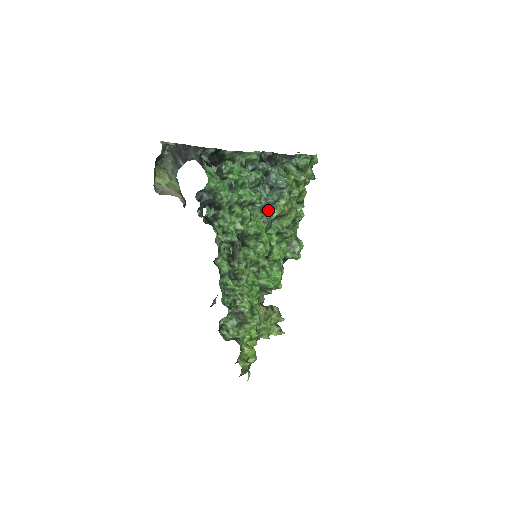
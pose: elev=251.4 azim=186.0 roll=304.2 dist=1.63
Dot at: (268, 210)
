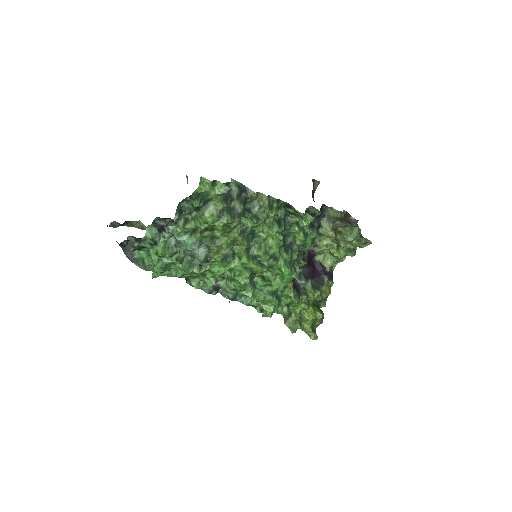
Dot at: occluded
